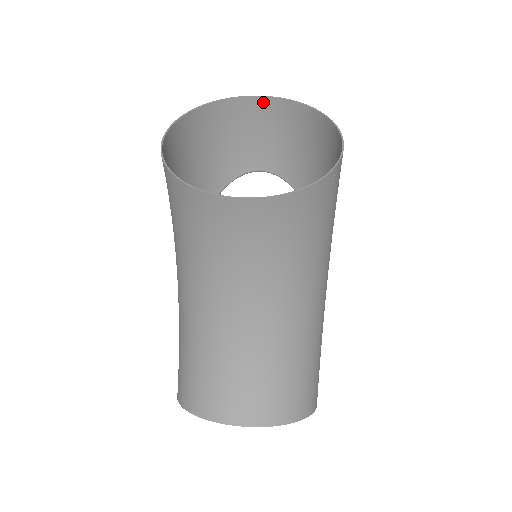
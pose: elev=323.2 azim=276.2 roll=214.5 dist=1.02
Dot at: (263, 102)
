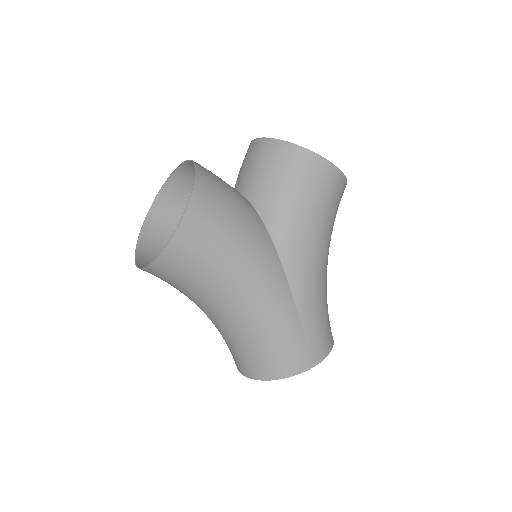
Dot at: (192, 163)
